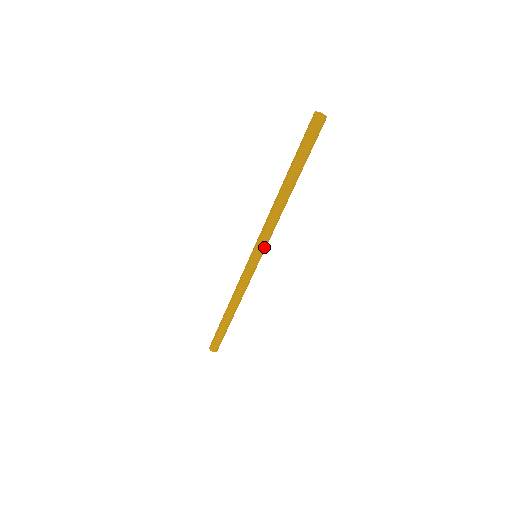
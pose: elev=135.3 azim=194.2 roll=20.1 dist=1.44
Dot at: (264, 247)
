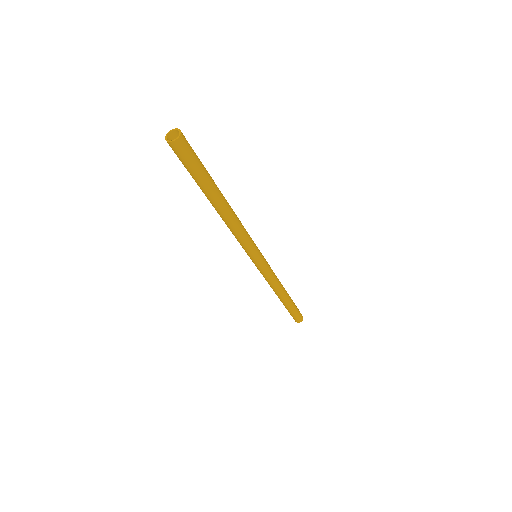
Dot at: (253, 249)
